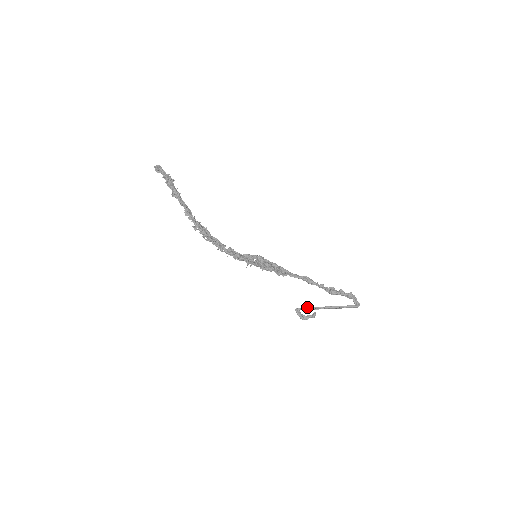
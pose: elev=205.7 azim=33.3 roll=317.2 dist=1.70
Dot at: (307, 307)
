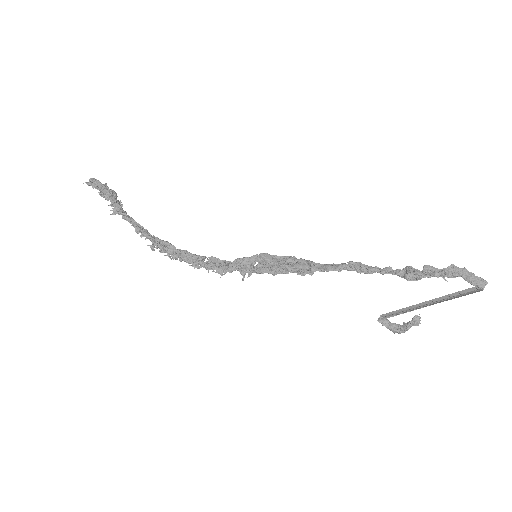
Dot at: occluded
